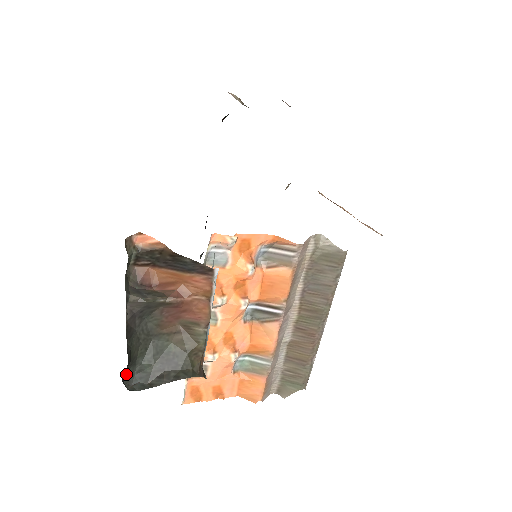
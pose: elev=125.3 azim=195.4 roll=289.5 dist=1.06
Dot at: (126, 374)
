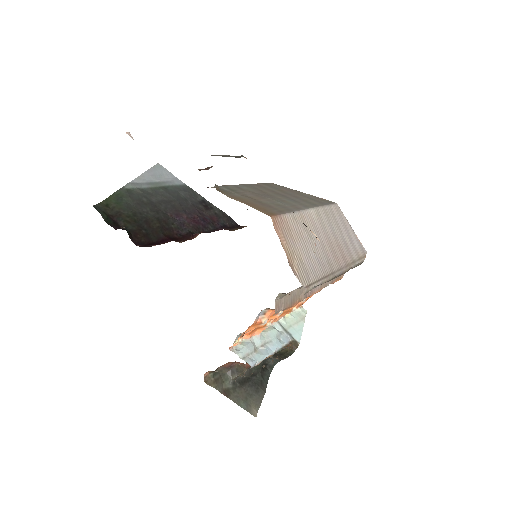
Dot at: (265, 363)
